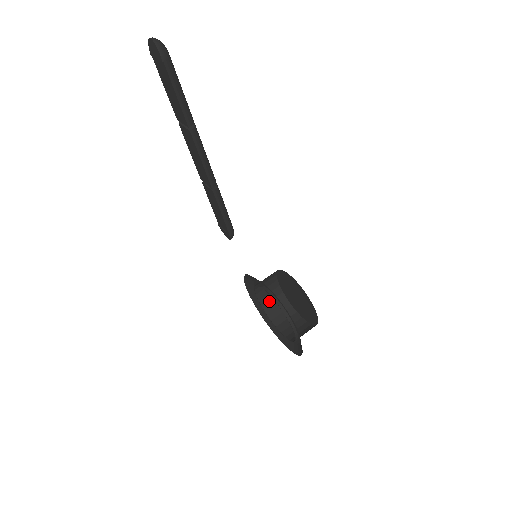
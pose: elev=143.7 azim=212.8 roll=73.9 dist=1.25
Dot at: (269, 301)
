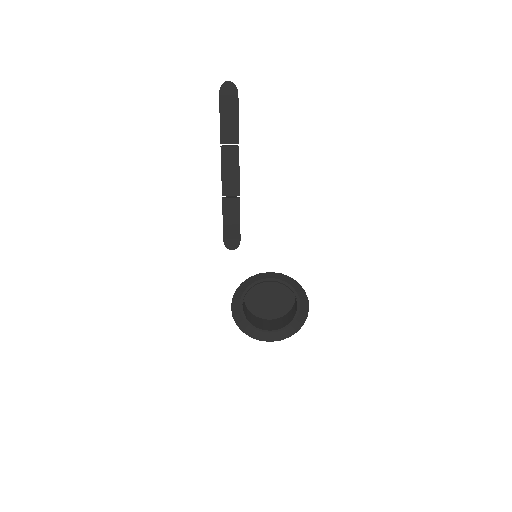
Dot at: (246, 315)
